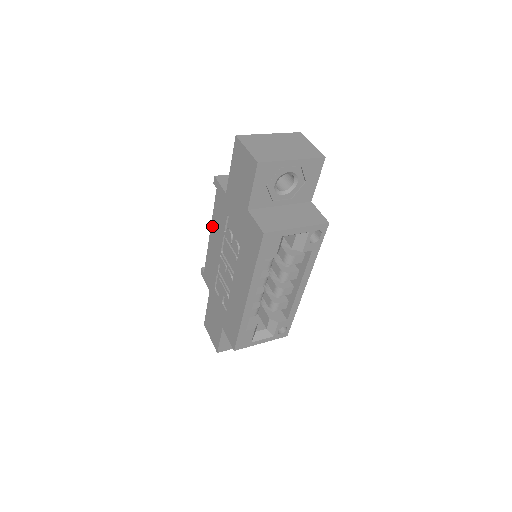
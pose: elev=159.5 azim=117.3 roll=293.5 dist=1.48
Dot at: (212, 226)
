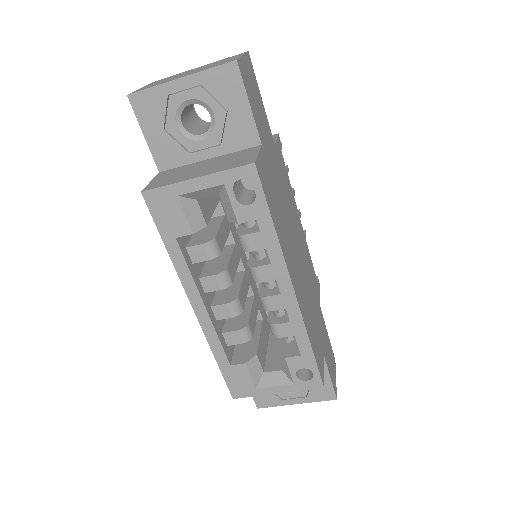
Dot at: occluded
